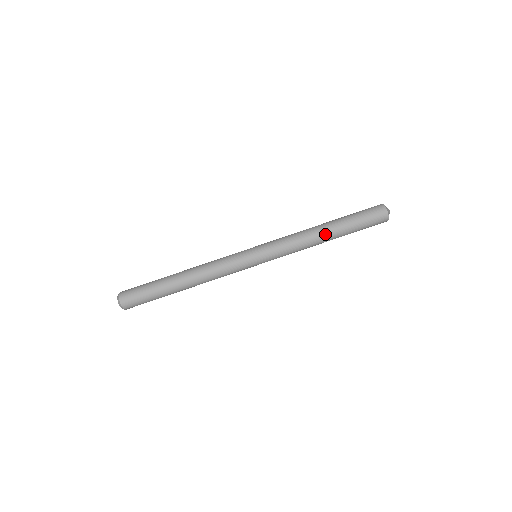
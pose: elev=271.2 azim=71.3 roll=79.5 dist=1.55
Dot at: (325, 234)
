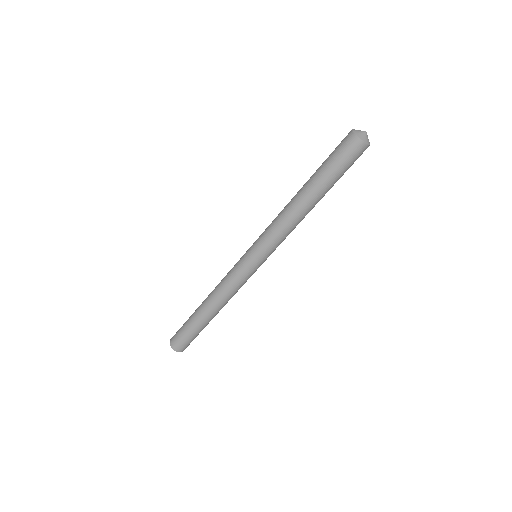
Dot at: (313, 207)
